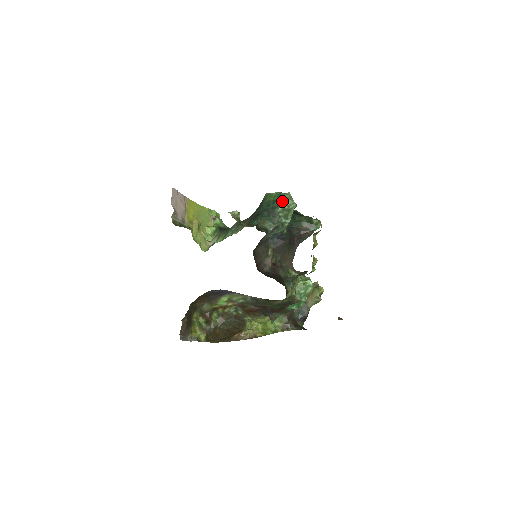
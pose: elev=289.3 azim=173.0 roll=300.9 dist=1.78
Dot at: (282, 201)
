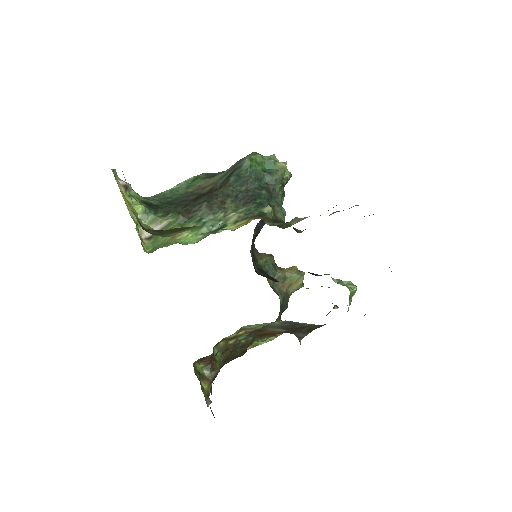
Dot at: (280, 173)
